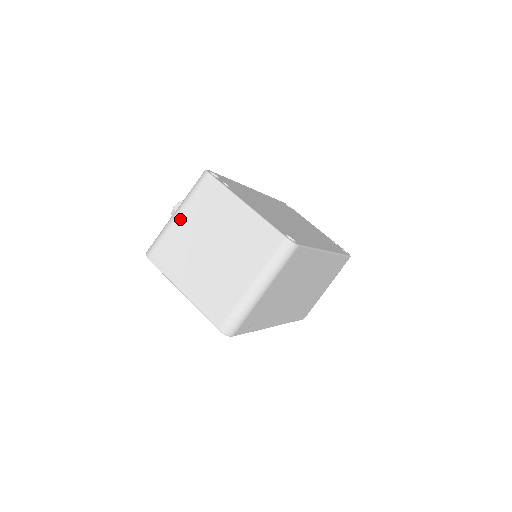
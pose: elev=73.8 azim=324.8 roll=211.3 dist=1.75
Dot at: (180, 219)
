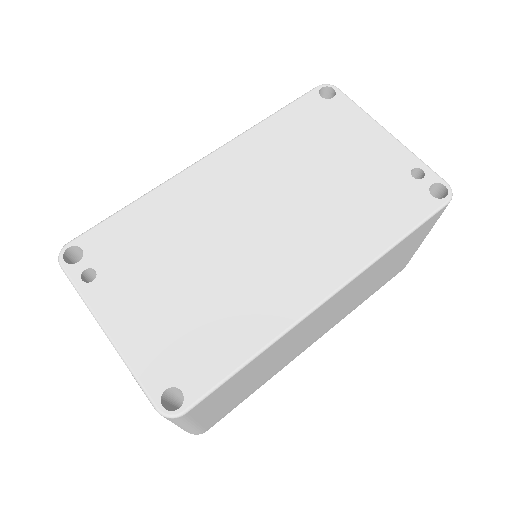
Dot at: occluded
